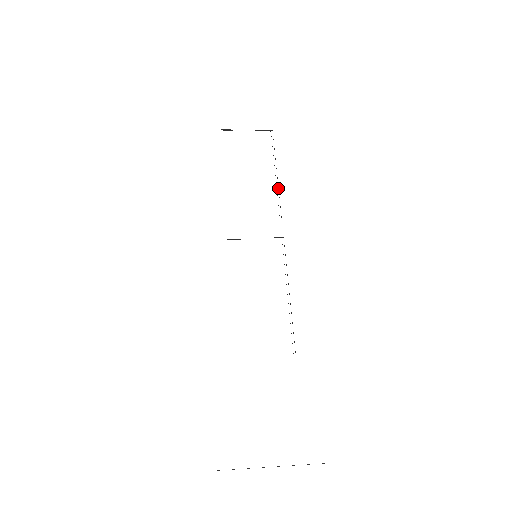
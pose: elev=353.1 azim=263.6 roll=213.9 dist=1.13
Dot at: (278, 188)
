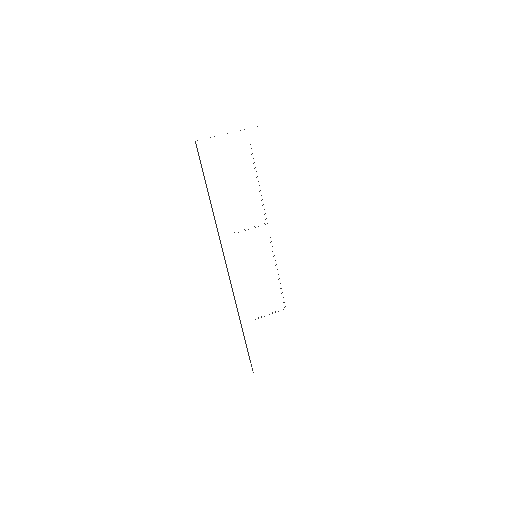
Dot at: (262, 199)
